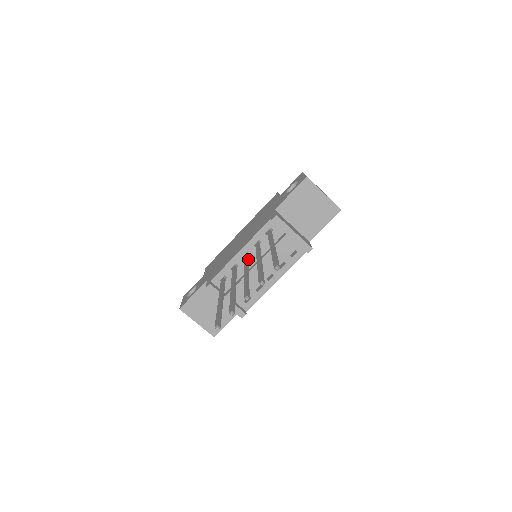
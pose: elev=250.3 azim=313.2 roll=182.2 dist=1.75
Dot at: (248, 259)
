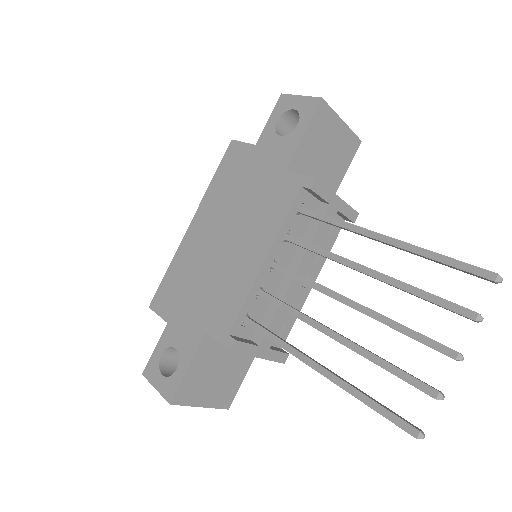
Dot at: occluded
